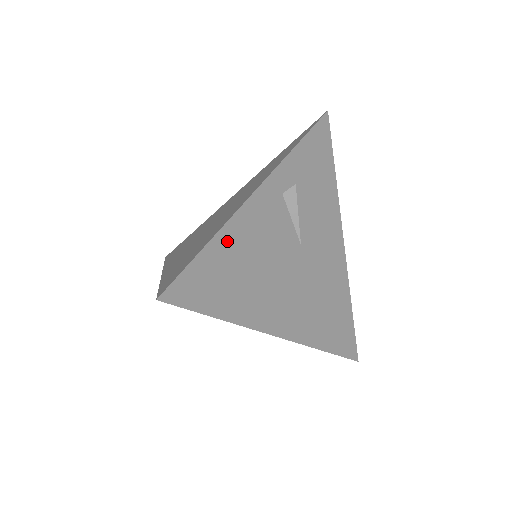
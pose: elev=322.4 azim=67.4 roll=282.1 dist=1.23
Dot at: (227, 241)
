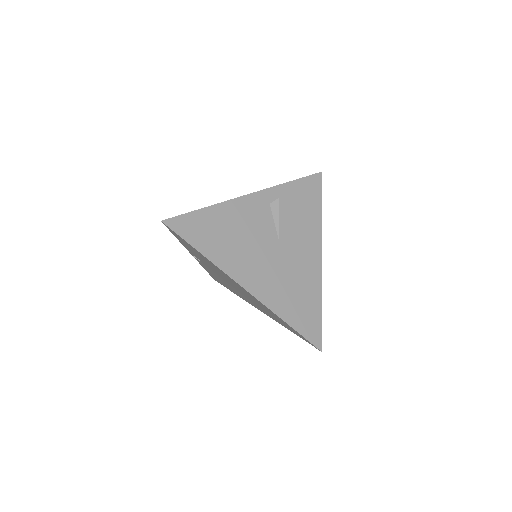
Dot at: (218, 212)
